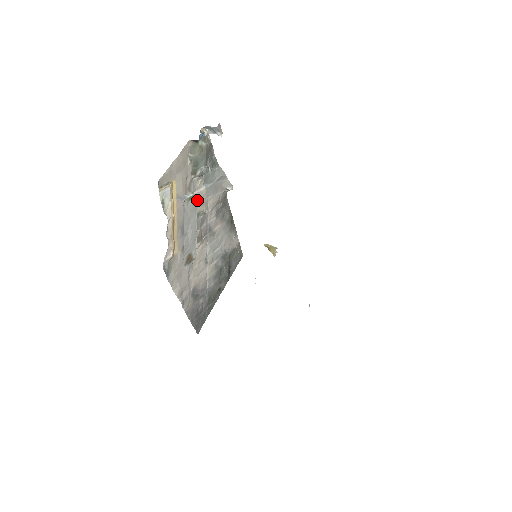
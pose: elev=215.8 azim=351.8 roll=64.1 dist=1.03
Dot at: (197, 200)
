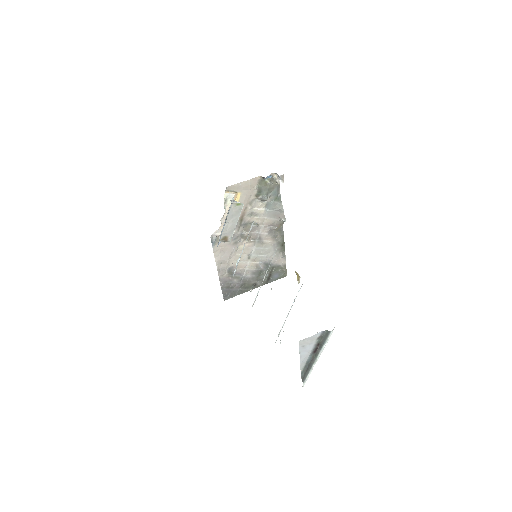
Dot at: (255, 214)
